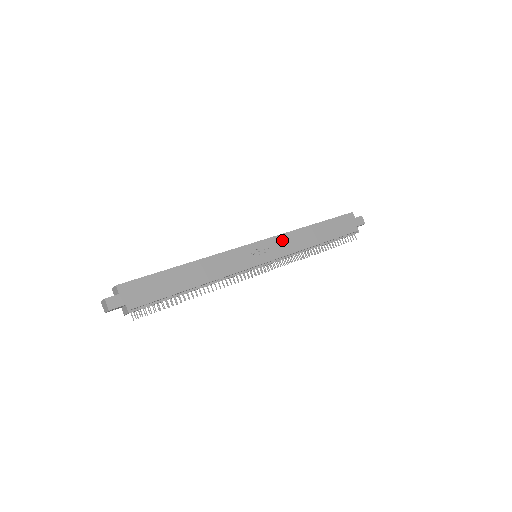
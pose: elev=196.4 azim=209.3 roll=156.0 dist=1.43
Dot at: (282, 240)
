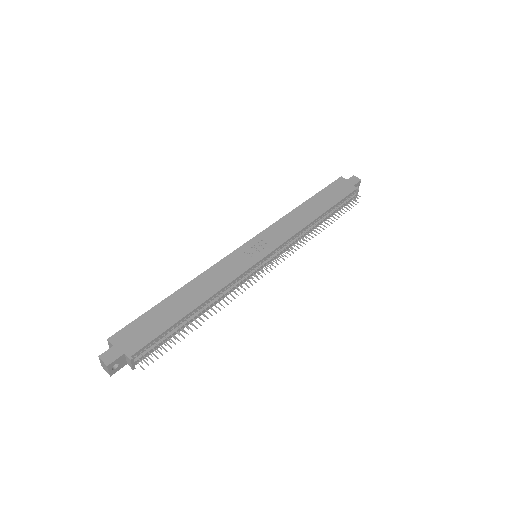
Dot at: (275, 229)
